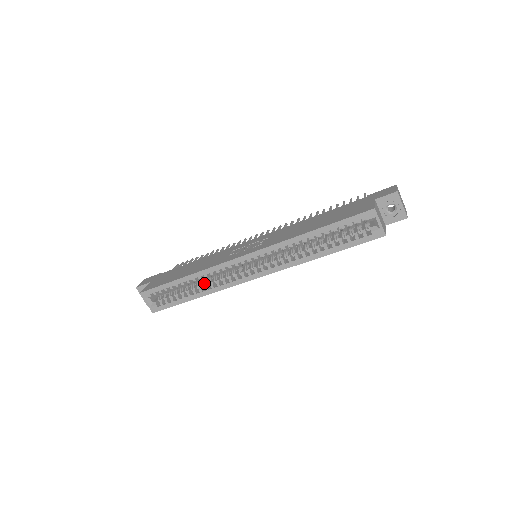
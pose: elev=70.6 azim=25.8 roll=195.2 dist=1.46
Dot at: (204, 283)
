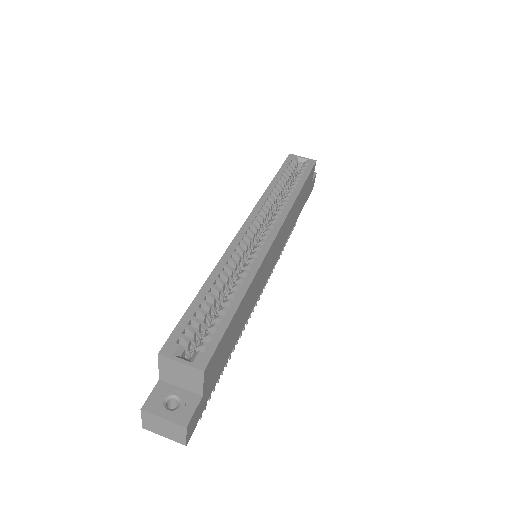
Dot at: occluded
